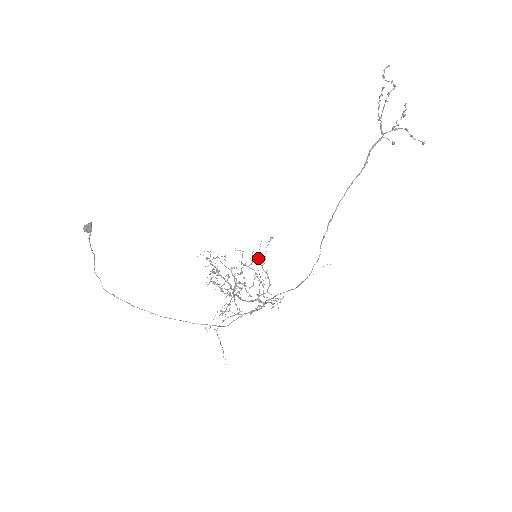
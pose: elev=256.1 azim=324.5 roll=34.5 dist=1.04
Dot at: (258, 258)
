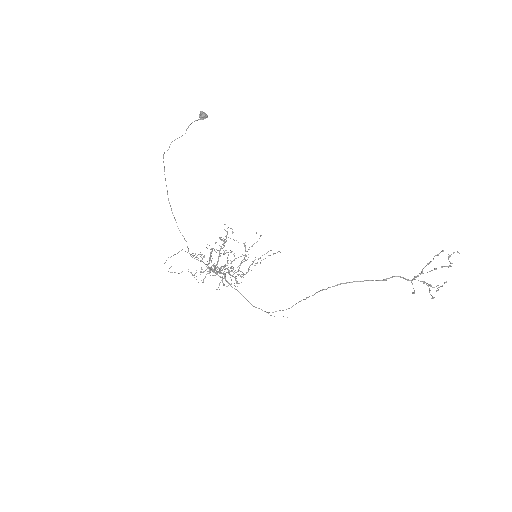
Dot at: occluded
